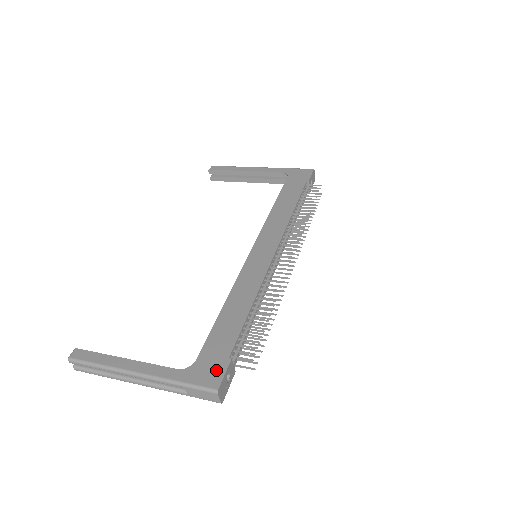
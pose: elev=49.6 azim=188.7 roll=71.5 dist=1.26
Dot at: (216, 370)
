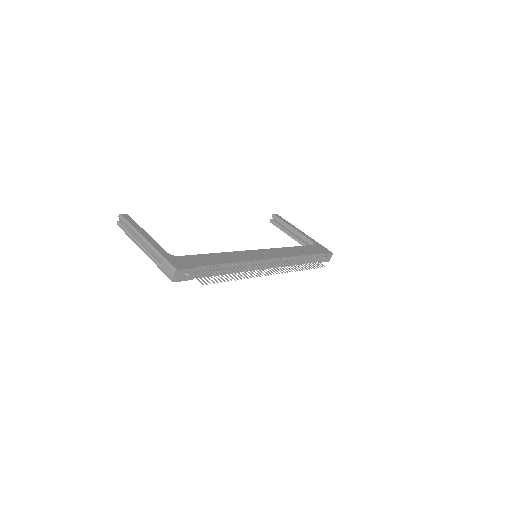
Dot at: (184, 265)
